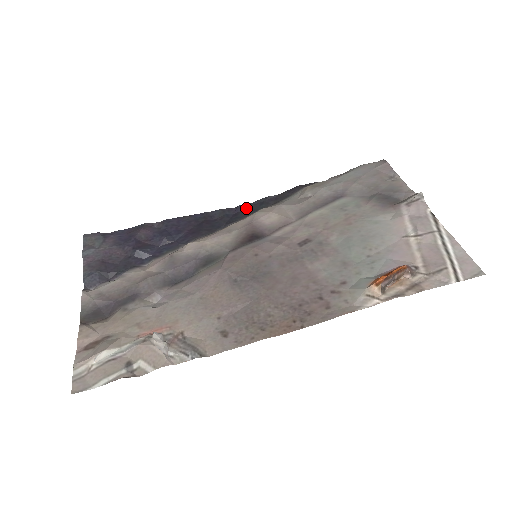
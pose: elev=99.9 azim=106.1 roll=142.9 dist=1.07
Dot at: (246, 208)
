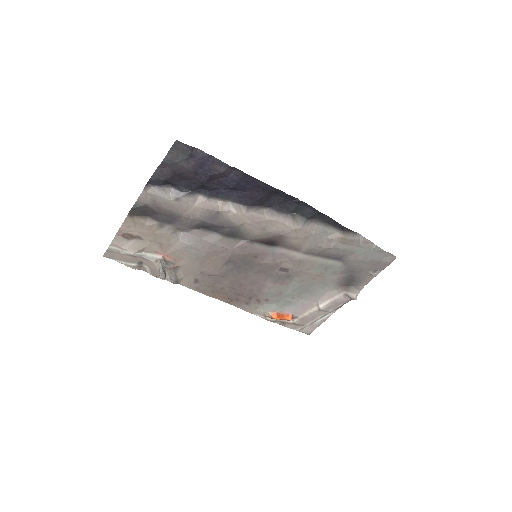
Dot at: (302, 206)
